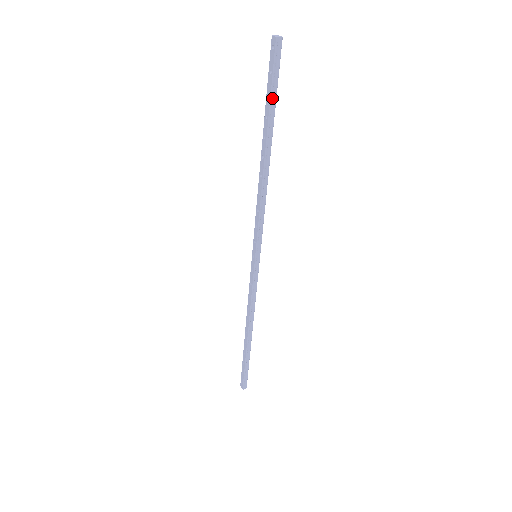
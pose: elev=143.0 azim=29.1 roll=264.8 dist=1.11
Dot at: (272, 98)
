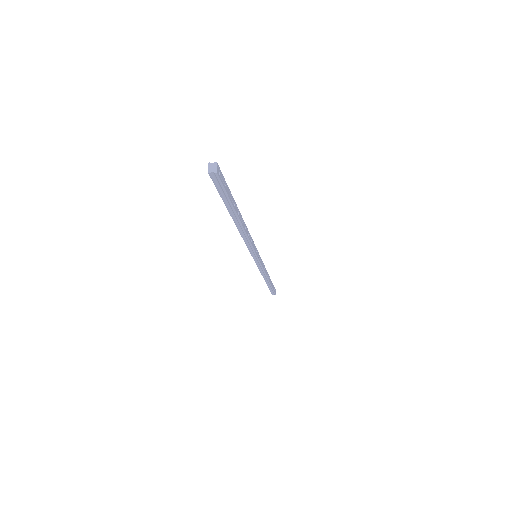
Dot at: (225, 200)
